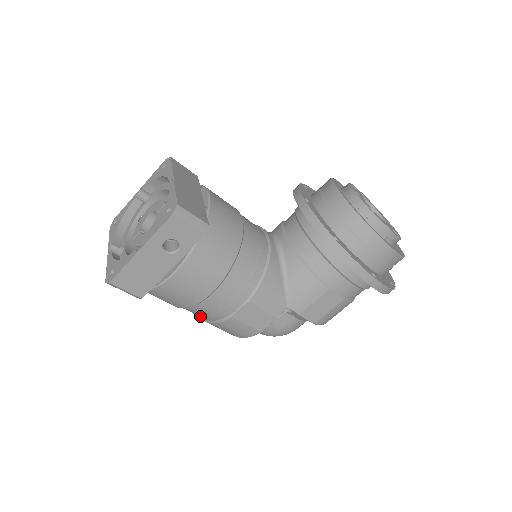
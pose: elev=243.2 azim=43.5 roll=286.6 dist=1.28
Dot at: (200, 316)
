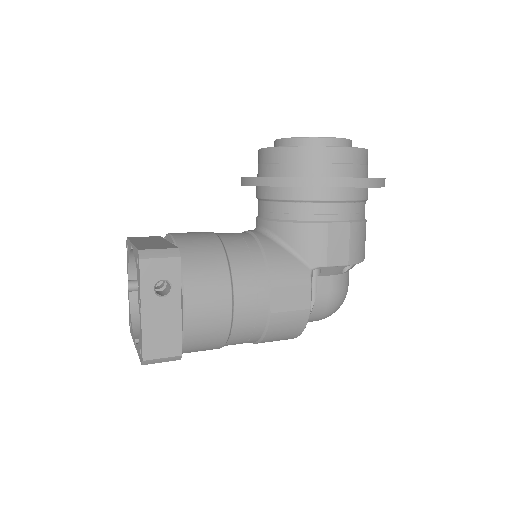
Dot at: (250, 339)
